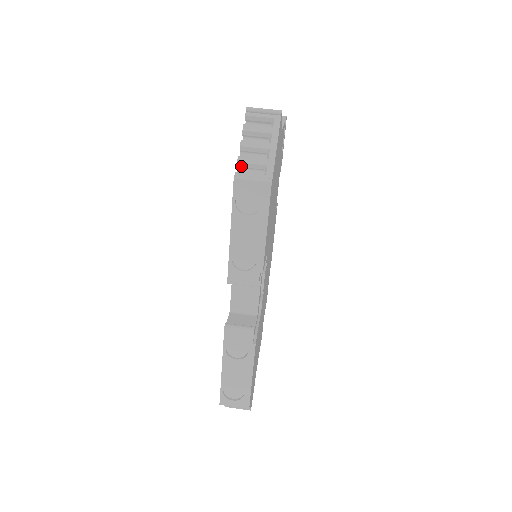
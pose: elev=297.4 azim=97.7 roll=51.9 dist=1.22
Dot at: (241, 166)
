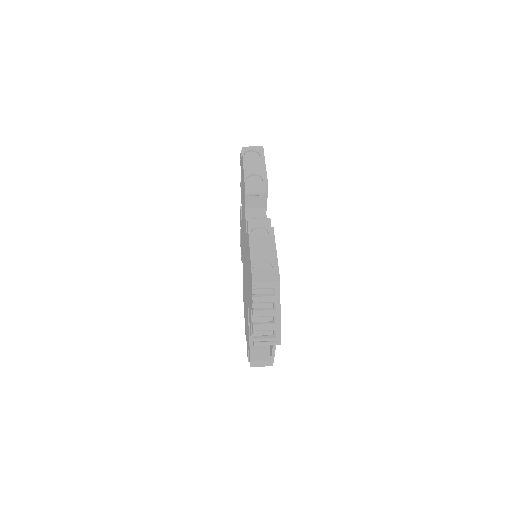
Dot at: occluded
